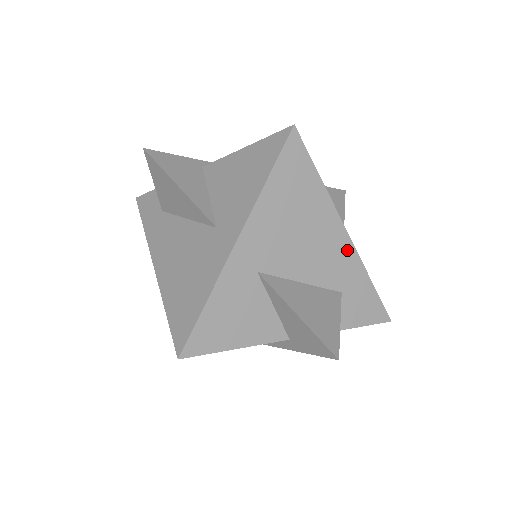
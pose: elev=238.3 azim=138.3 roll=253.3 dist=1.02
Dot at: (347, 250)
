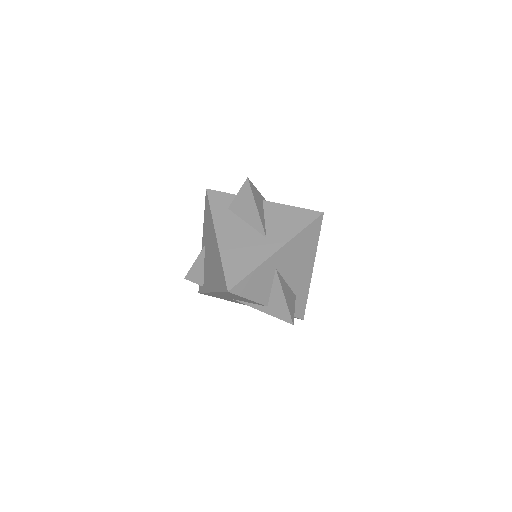
Dot at: (308, 277)
